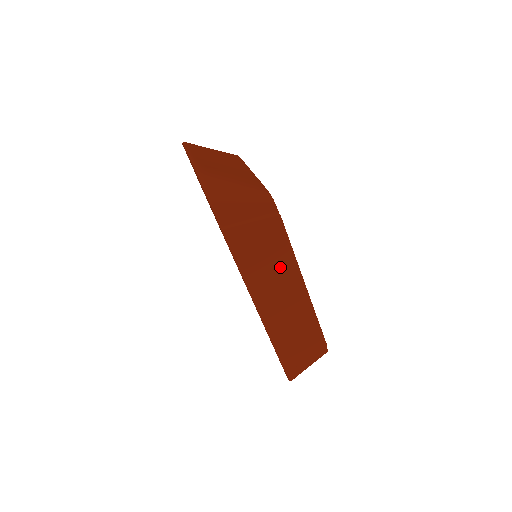
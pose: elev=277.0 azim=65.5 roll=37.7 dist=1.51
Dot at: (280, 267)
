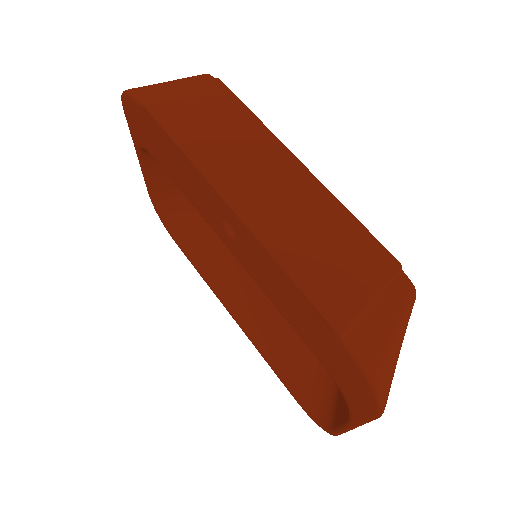
Dot at: (243, 137)
